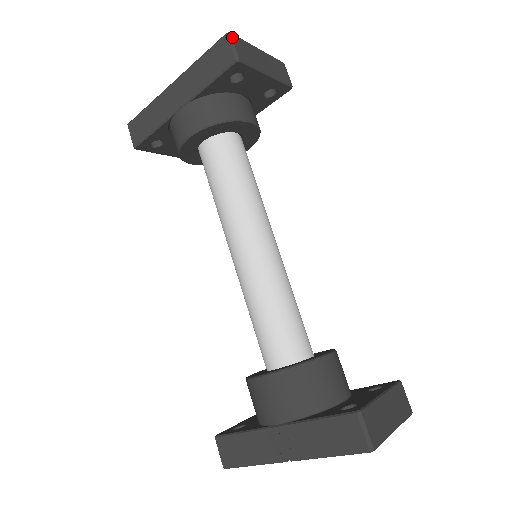
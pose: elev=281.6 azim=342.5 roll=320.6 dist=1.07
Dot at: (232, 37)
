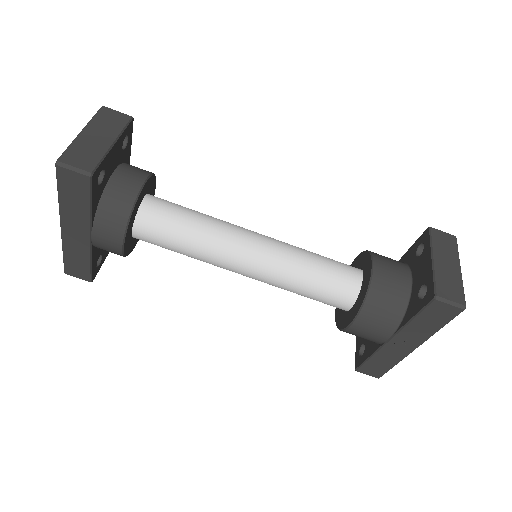
Dot at: (63, 162)
